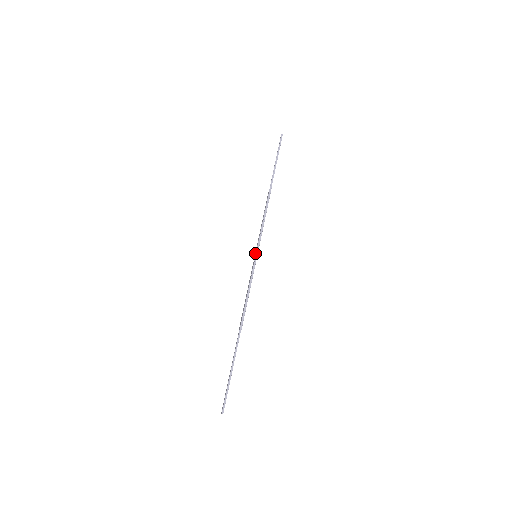
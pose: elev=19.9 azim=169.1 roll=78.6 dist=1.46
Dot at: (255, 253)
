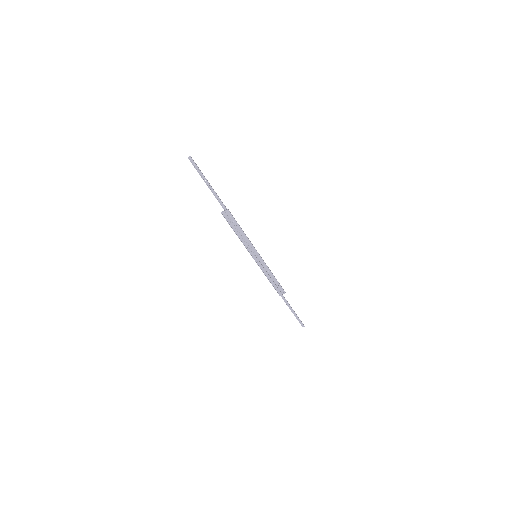
Dot at: (256, 258)
